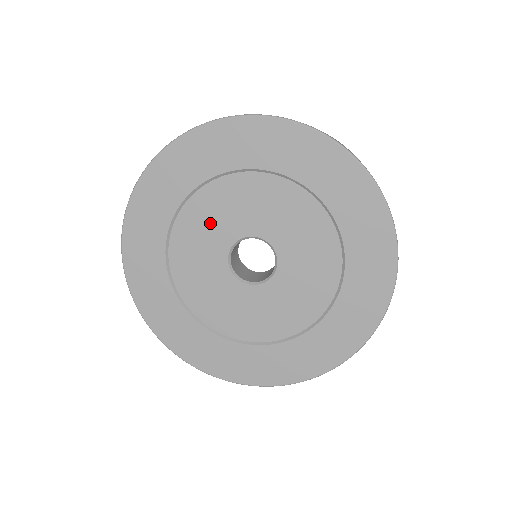
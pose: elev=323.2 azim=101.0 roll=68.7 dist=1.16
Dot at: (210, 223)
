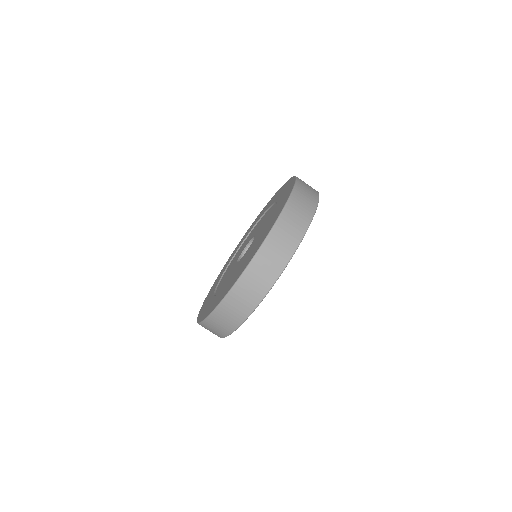
Dot at: (246, 242)
